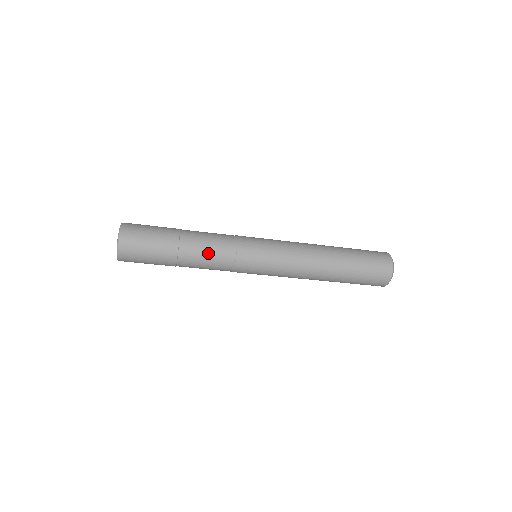
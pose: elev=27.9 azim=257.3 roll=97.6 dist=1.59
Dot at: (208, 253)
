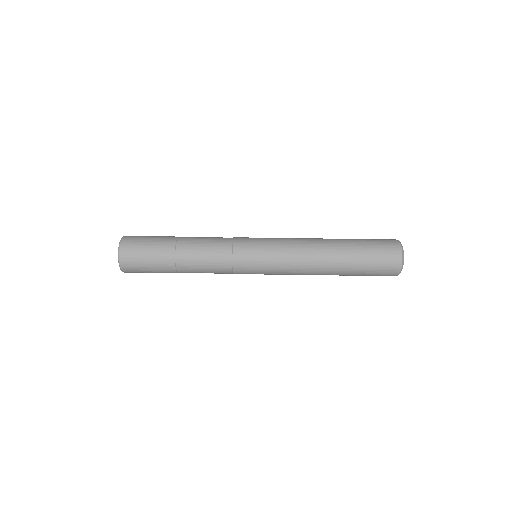
Dot at: (205, 239)
